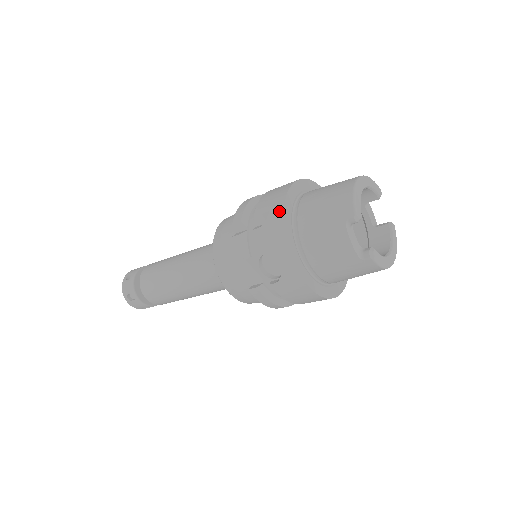
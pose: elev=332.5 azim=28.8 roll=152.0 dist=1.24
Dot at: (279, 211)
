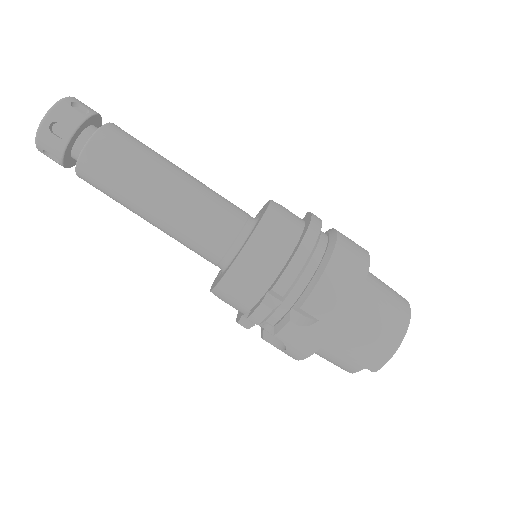
Dot at: (328, 332)
